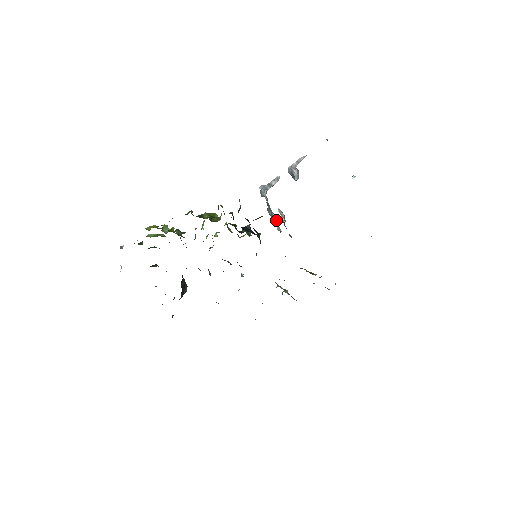
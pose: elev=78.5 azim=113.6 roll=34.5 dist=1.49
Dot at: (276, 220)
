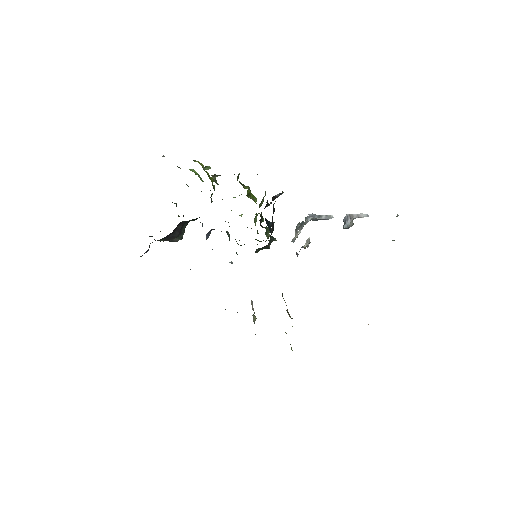
Dot at: occluded
